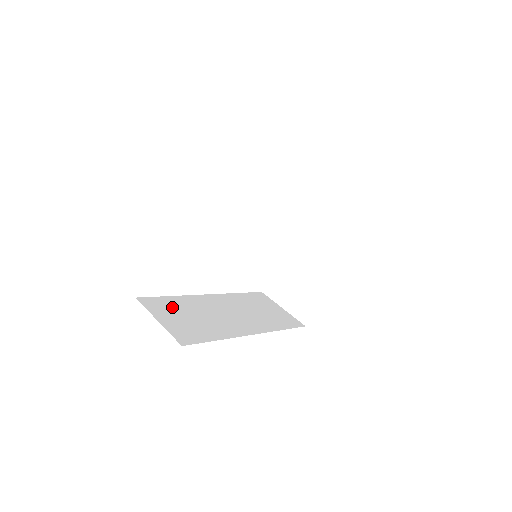
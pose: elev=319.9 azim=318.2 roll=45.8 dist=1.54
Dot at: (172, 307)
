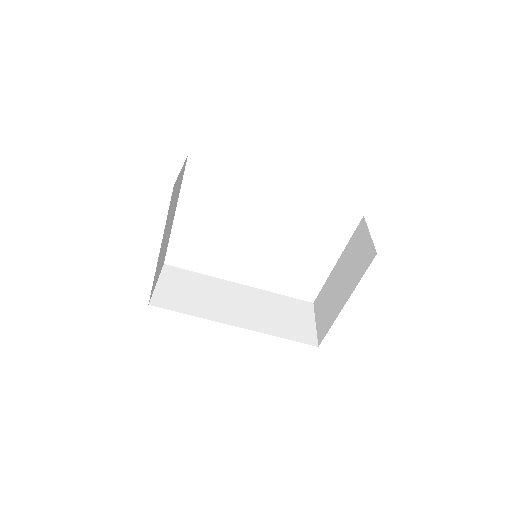
Dot at: (186, 280)
